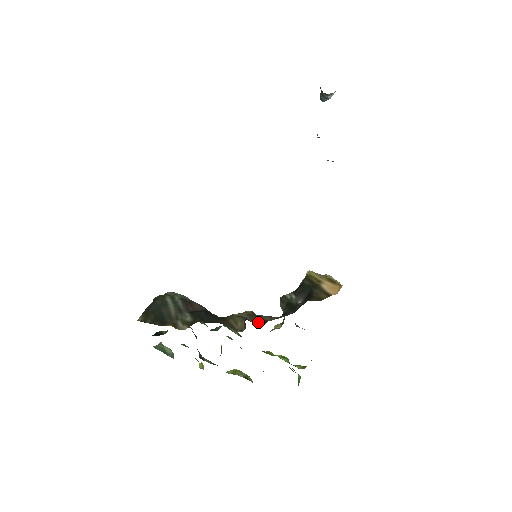
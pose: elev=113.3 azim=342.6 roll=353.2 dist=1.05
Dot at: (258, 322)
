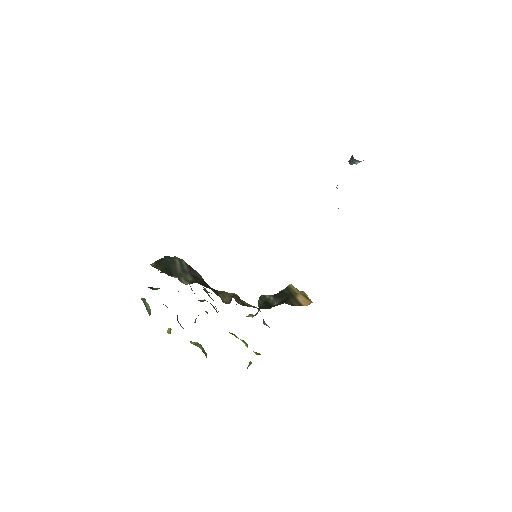
Dot at: (240, 303)
